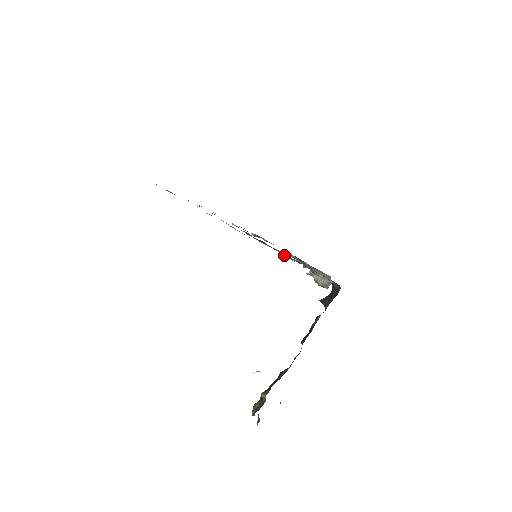
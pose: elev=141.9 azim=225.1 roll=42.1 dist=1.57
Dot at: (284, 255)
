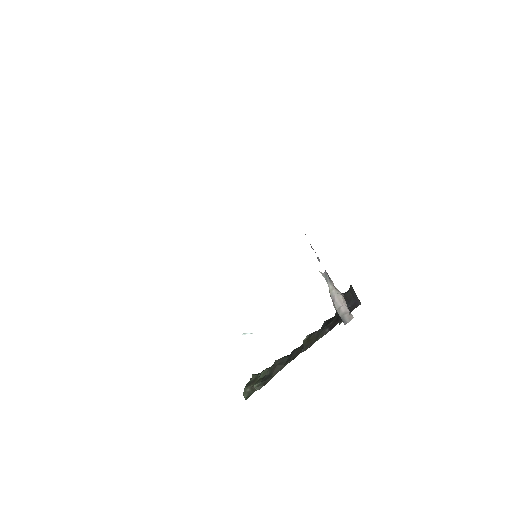
Dot at: occluded
